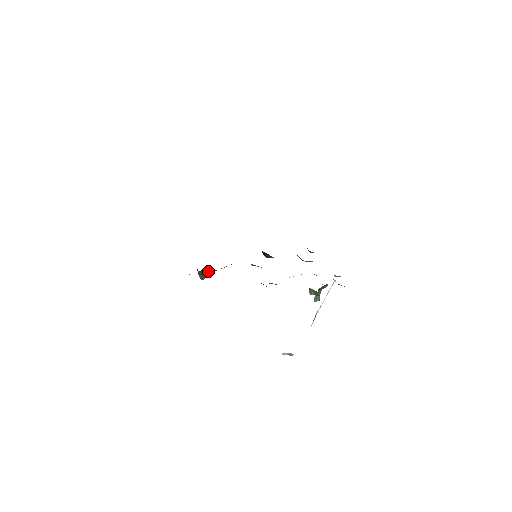
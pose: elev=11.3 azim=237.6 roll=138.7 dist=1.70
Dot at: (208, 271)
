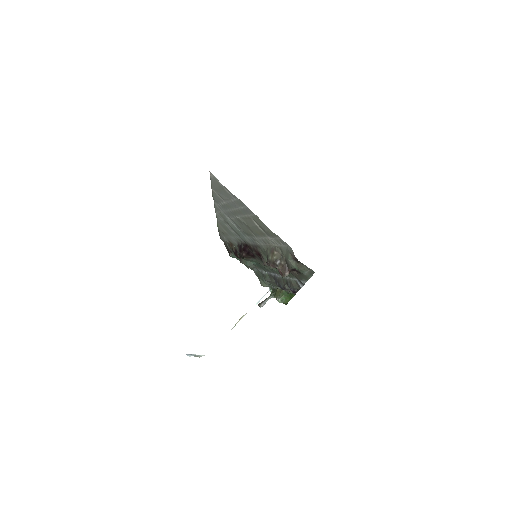
Dot at: (293, 270)
